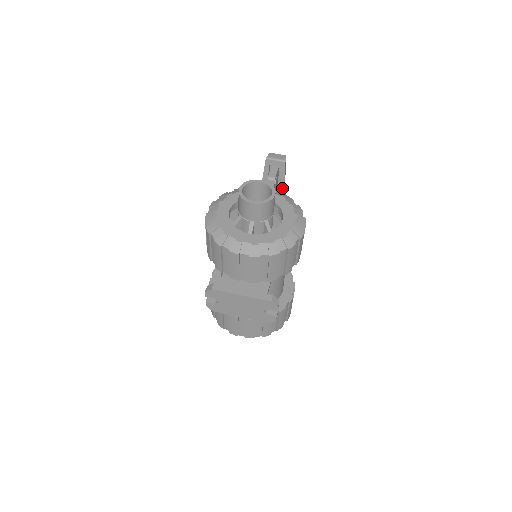
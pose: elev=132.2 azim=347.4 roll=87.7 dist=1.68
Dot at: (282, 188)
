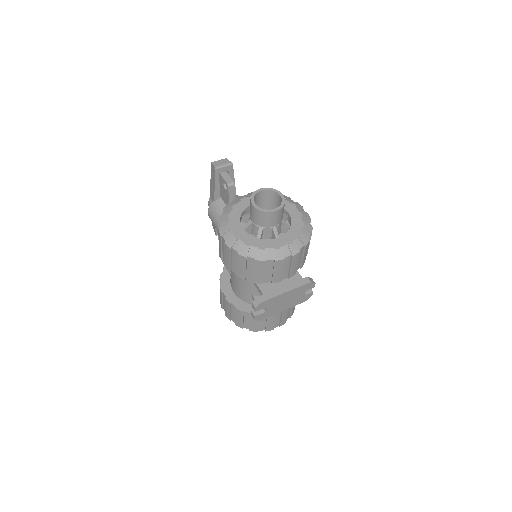
Dot at: occluded
